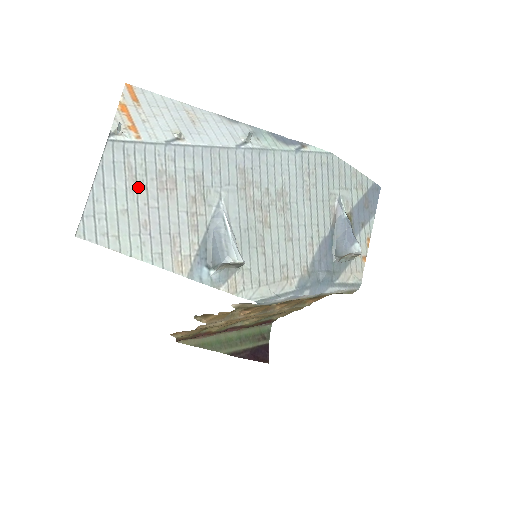
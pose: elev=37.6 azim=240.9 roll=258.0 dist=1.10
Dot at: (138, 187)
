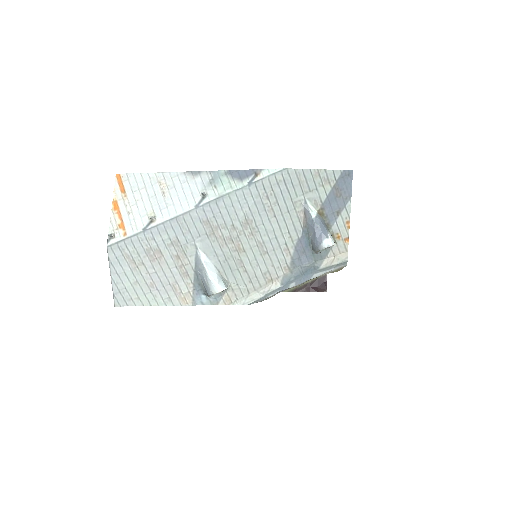
Dot at: (138, 265)
